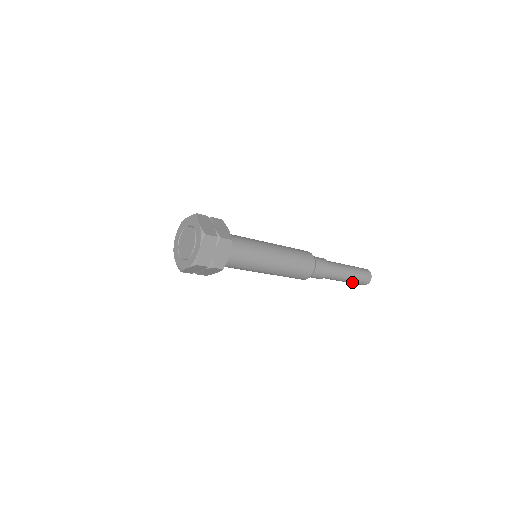
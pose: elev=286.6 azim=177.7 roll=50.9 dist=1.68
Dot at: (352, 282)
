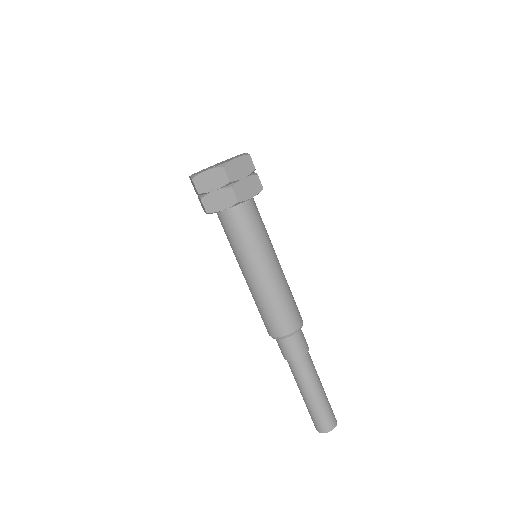
Dot at: (316, 408)
